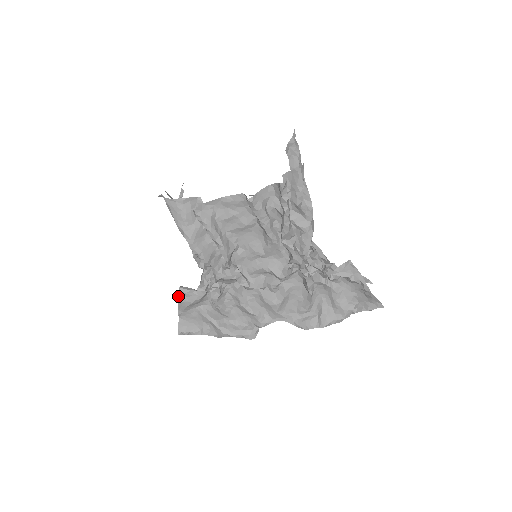
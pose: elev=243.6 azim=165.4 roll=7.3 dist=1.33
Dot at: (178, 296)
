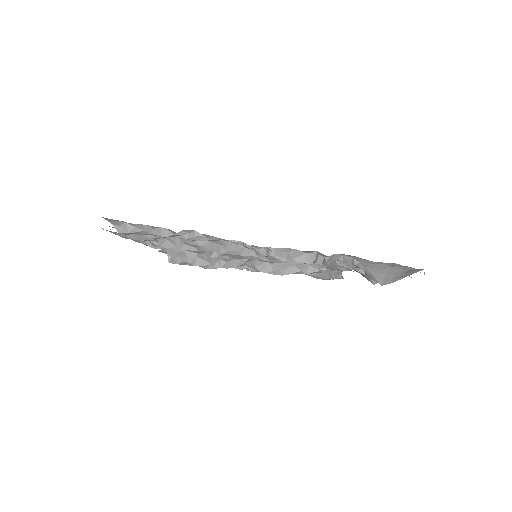
Dot at: occluded
